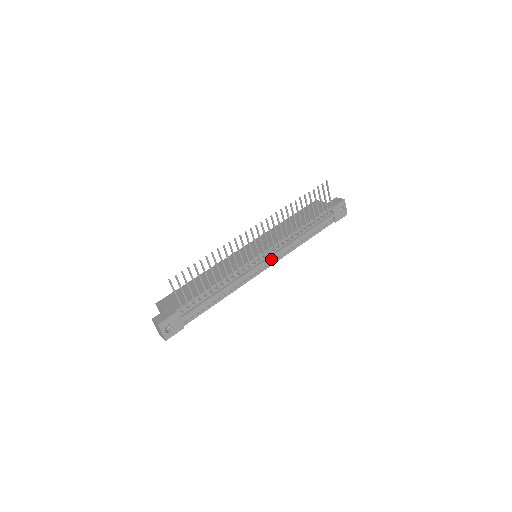
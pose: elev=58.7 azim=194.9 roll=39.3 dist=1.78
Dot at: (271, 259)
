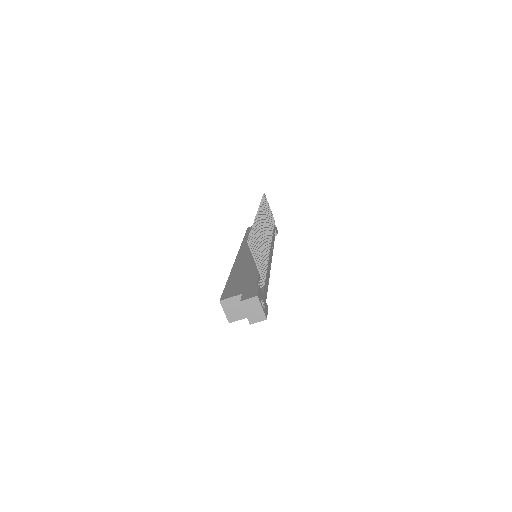
Dot at: (271, 253)
